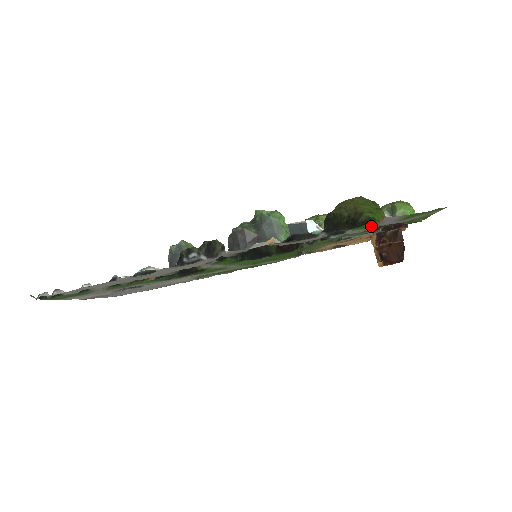
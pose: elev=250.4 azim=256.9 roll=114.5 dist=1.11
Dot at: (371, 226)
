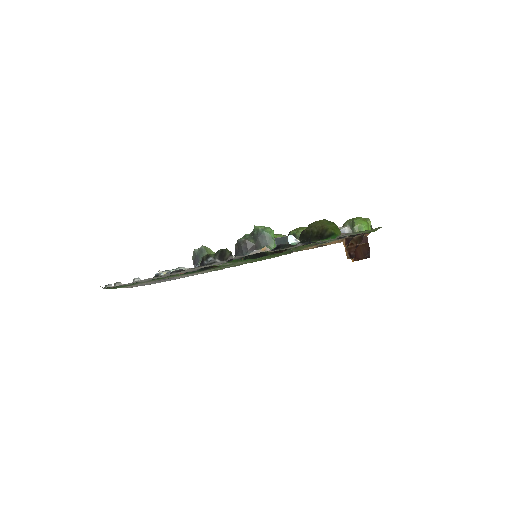
Dot at: (334, 238)
